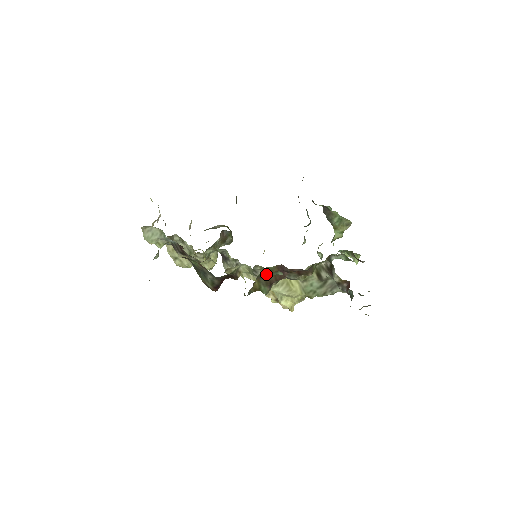
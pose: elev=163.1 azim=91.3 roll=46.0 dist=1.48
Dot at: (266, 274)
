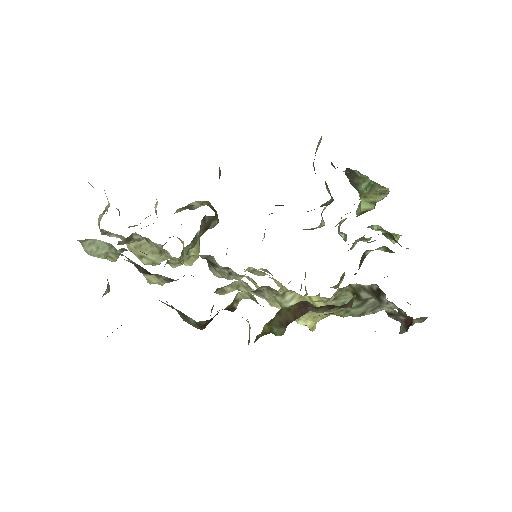
Dot at: (280, 315)
